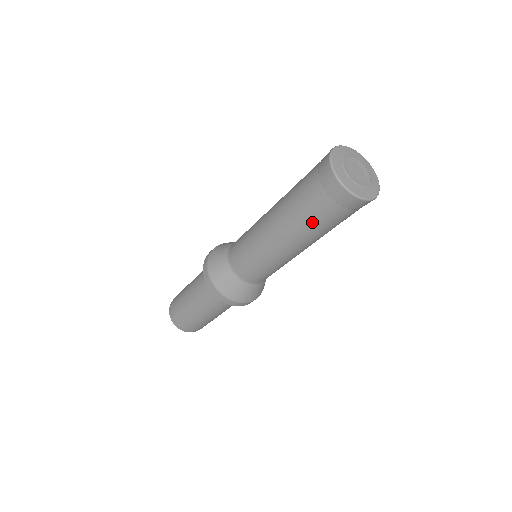
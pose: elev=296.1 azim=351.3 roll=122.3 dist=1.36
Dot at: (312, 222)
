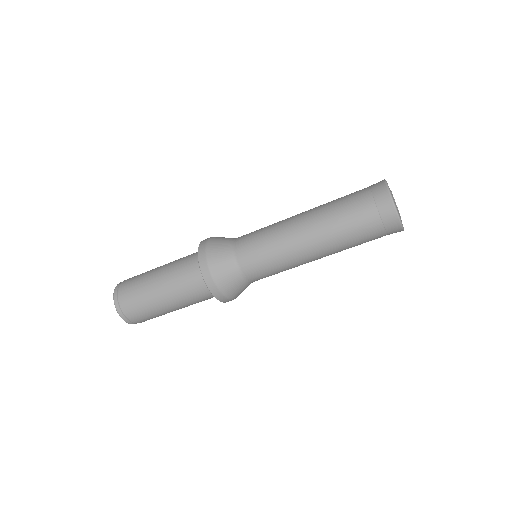
Dot at: (351, 237)
